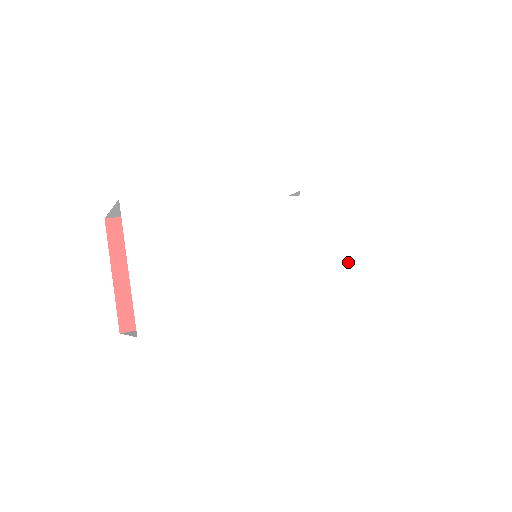
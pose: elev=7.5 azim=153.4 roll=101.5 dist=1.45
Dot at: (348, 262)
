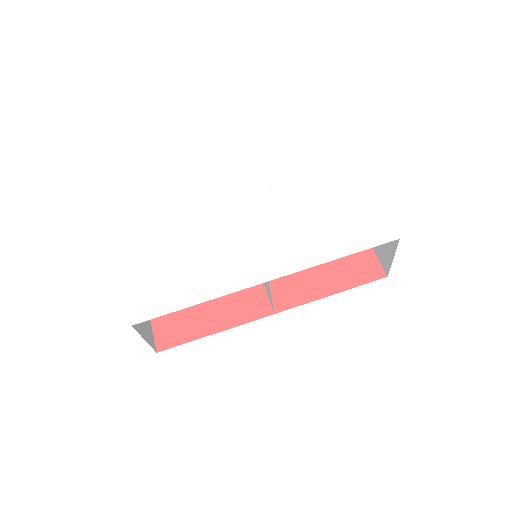
Dot at: (335, 227)
